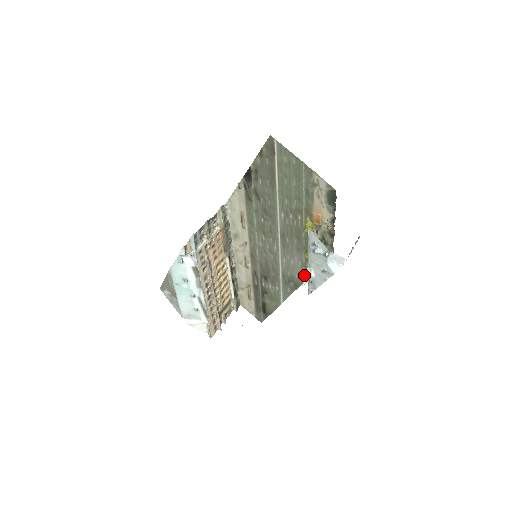
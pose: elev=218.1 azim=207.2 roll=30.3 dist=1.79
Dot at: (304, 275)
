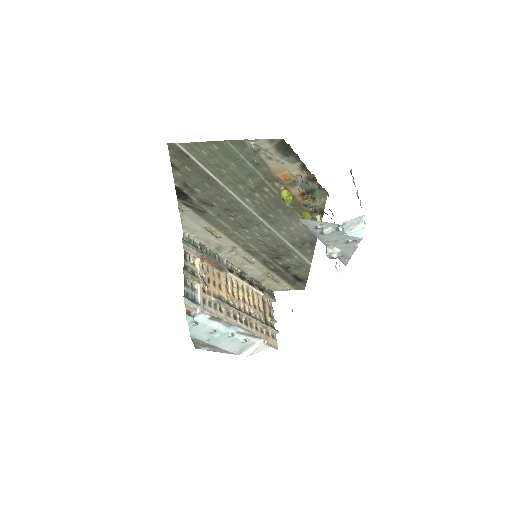
Dot at: (329, 258)
